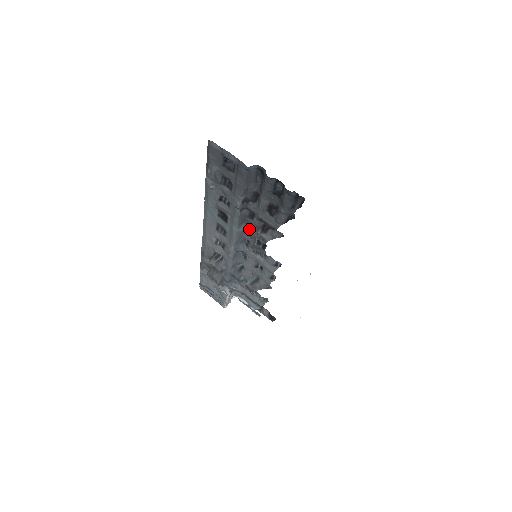
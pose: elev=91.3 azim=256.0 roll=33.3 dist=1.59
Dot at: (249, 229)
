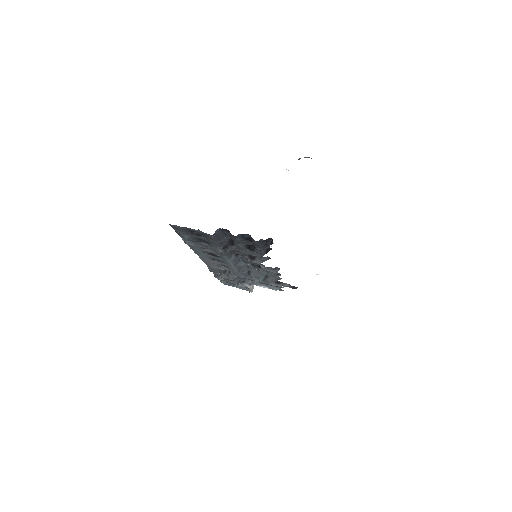
Dot at: (239, 255)
